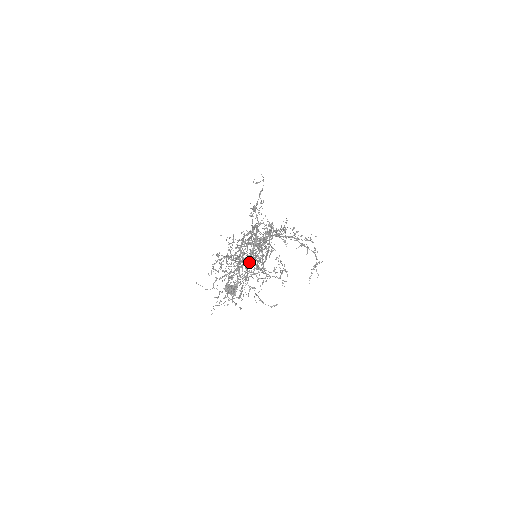
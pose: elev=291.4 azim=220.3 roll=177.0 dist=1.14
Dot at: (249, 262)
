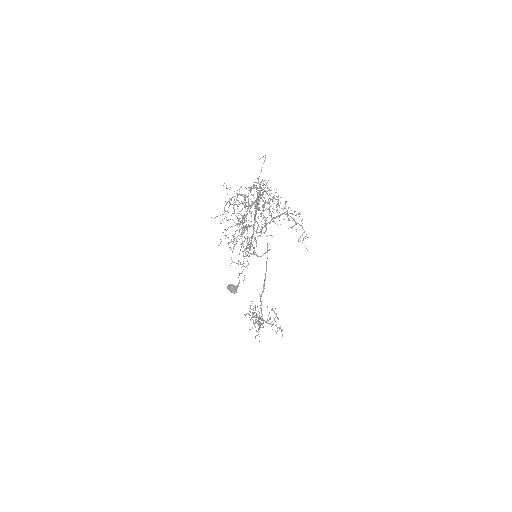
Dot at: occluded
